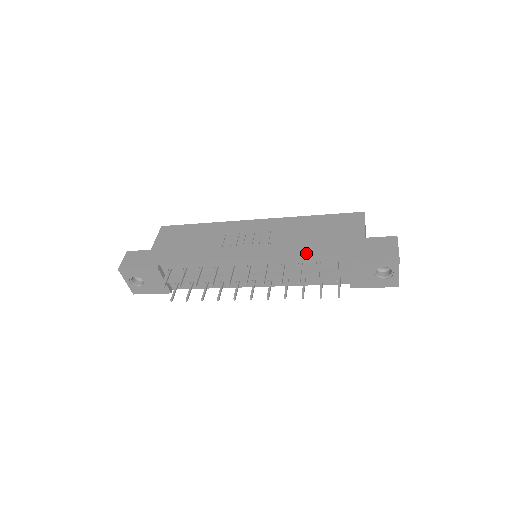
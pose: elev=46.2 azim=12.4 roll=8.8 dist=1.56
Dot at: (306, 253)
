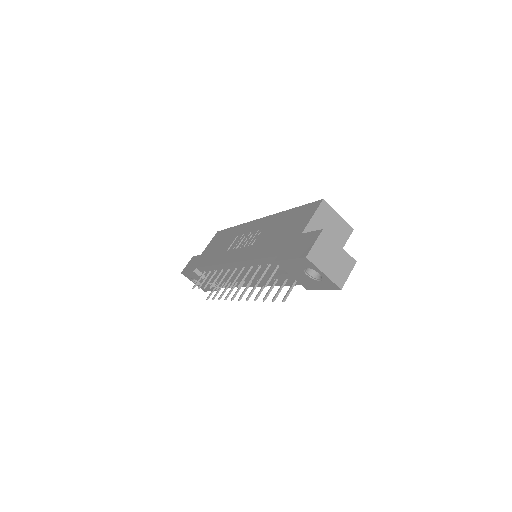
Dot at: (258, 255)
